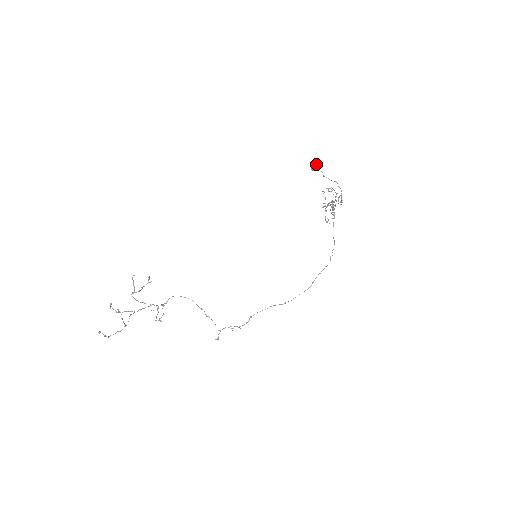
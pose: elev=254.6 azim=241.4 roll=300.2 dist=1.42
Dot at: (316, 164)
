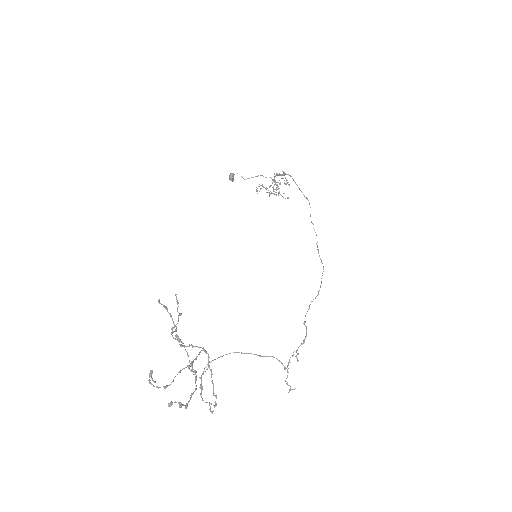
Dot at: (231, 173)
